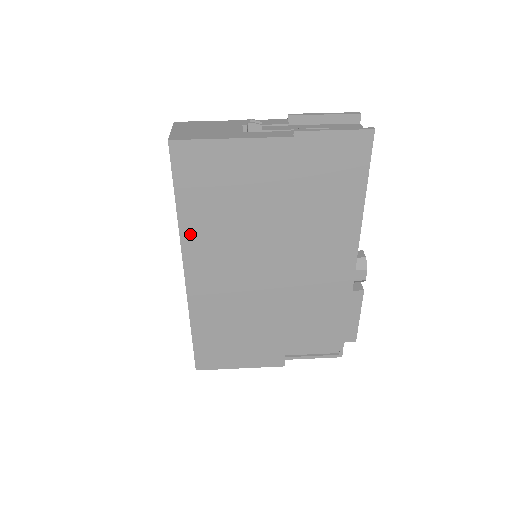
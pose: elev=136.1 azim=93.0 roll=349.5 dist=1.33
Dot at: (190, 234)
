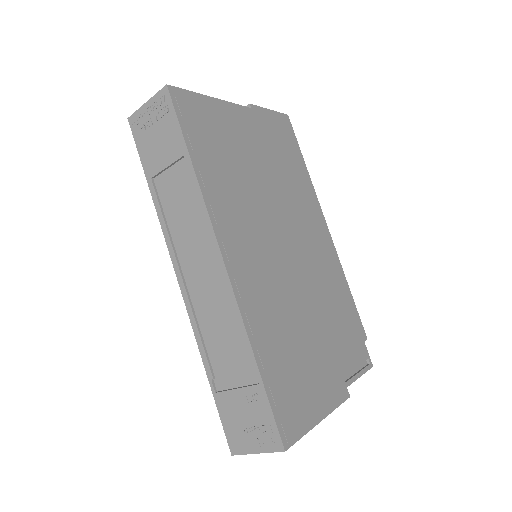
Dot at: (212, 197)
